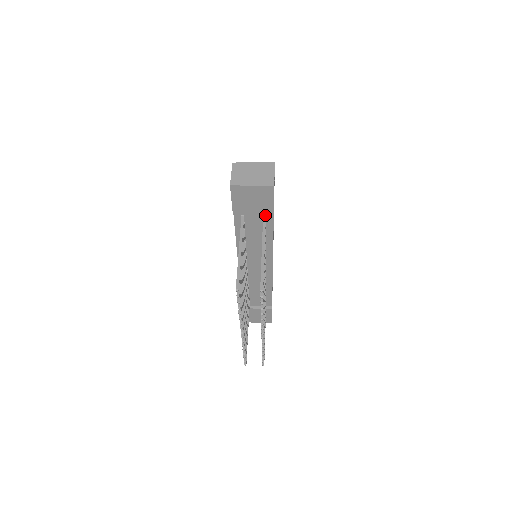
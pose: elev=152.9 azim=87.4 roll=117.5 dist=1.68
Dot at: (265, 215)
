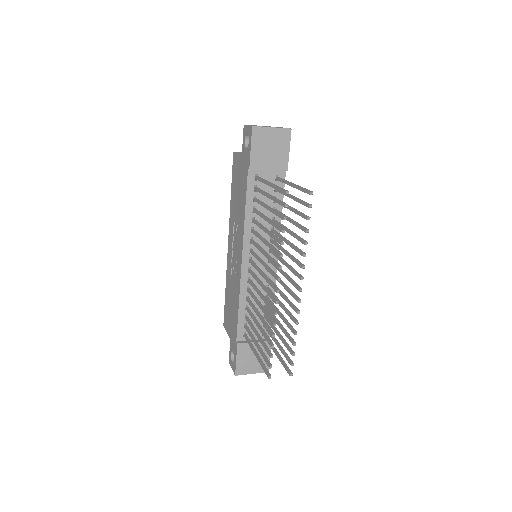
Dot at: (277, 176)
